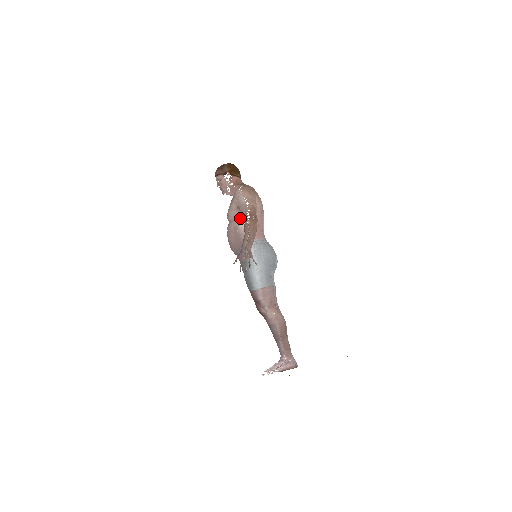
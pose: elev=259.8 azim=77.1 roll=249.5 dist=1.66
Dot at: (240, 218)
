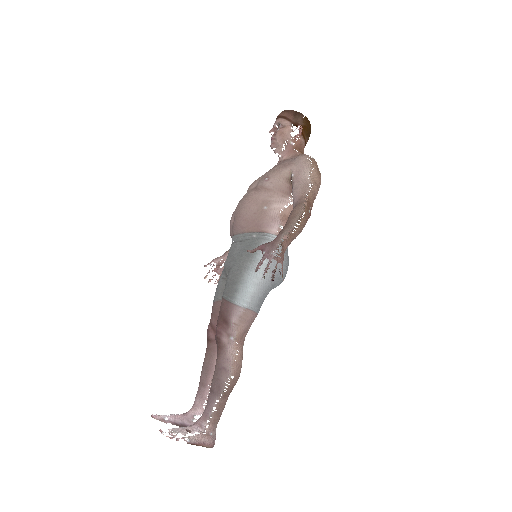
Dot at: (282, 194)
